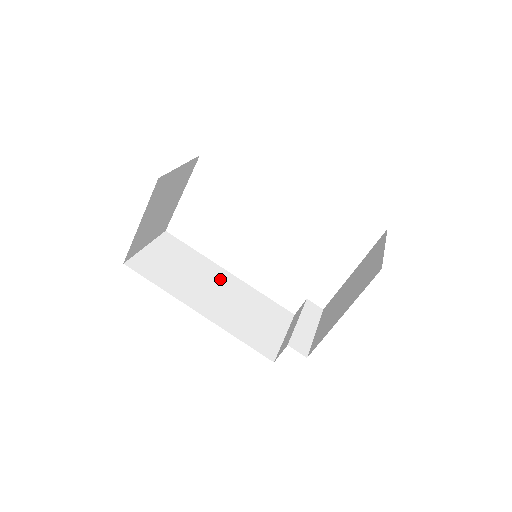
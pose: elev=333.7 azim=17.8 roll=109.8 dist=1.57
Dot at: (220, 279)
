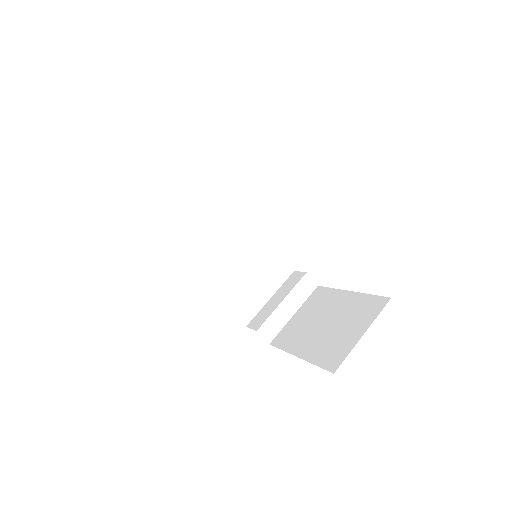
Dot at: (232, 226)
